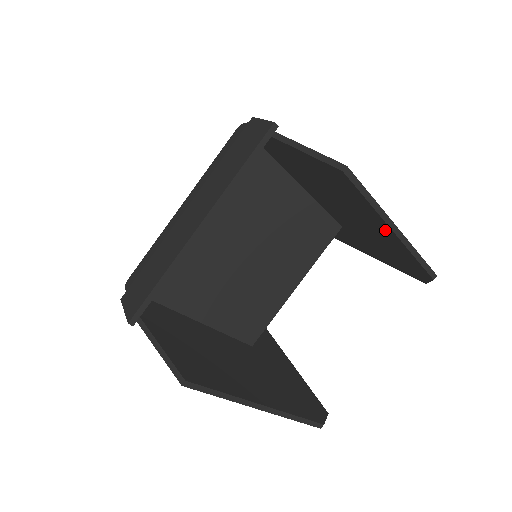
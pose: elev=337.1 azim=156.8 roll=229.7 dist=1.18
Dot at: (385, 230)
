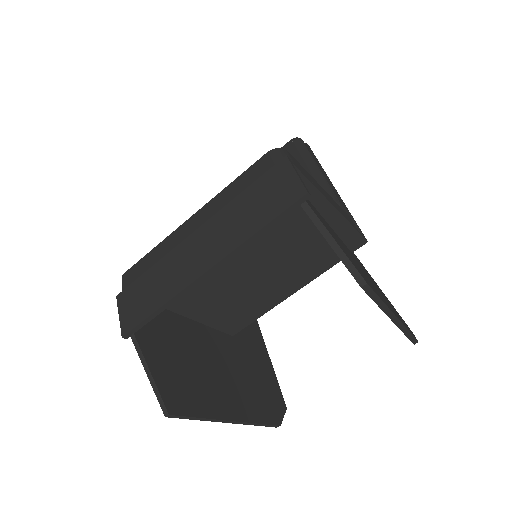
Dot at: occluded
